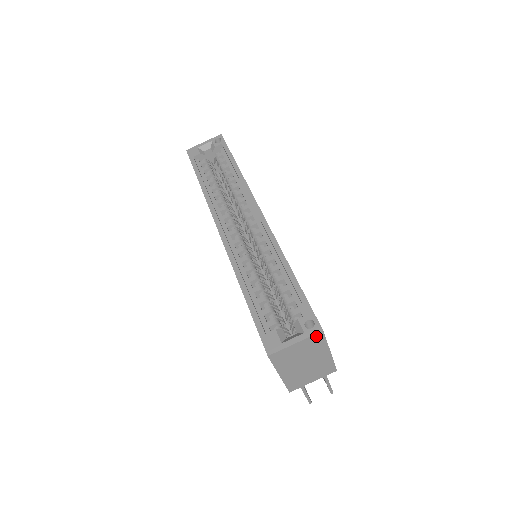
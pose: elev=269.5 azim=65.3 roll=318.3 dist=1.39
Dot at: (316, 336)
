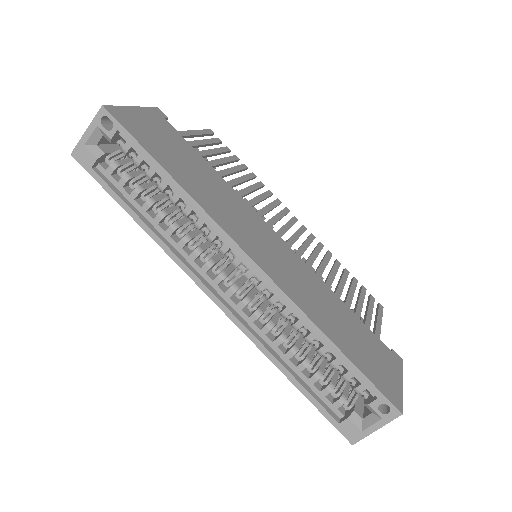
Dot at: (395, 416)
